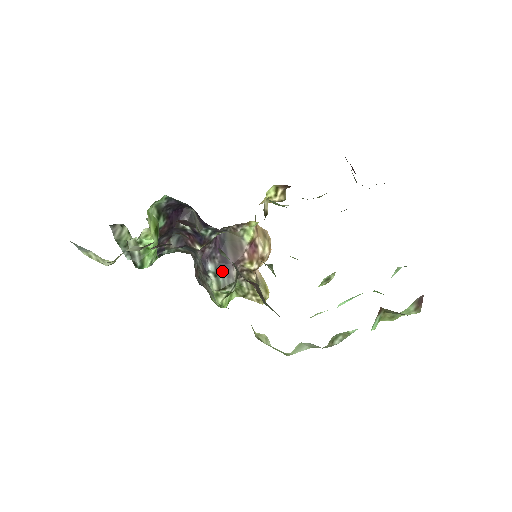
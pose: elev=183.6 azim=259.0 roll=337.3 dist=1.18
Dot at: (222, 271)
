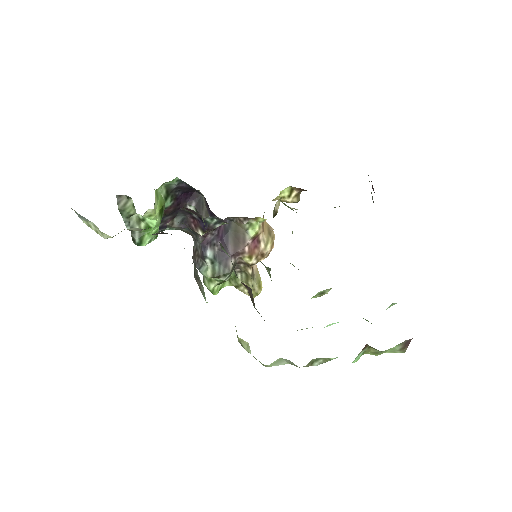
Dot at: (220, 259)
